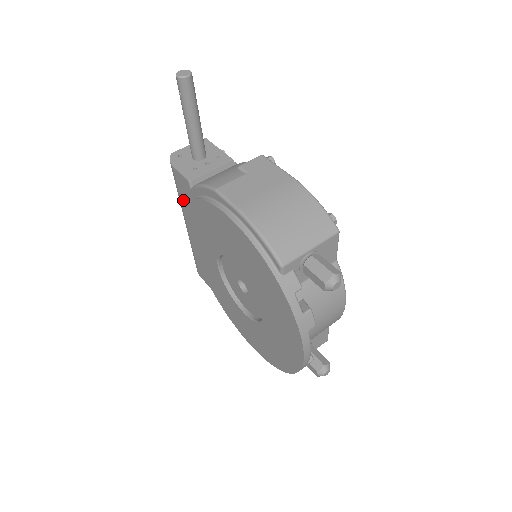
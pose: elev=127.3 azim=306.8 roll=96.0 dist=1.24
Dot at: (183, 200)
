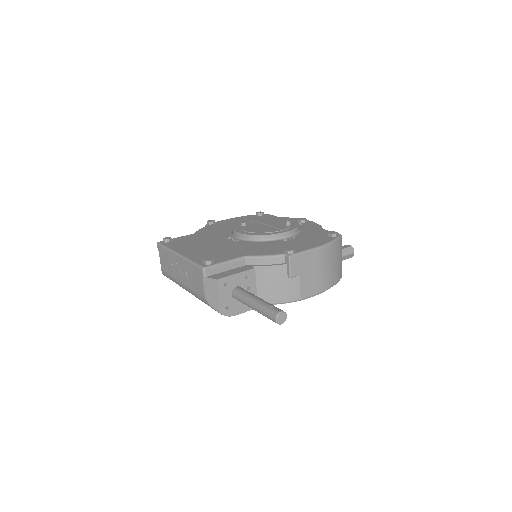
Dot at: occluded
